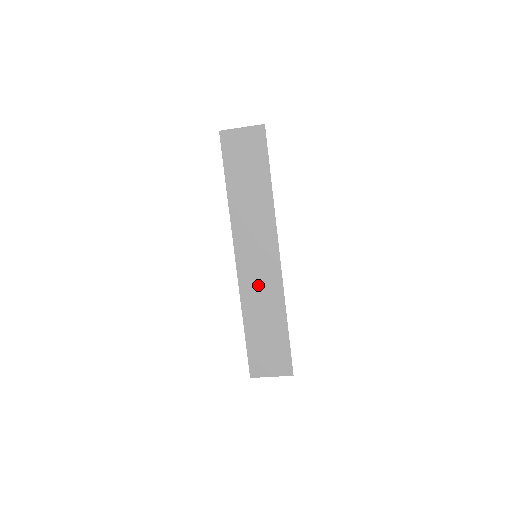
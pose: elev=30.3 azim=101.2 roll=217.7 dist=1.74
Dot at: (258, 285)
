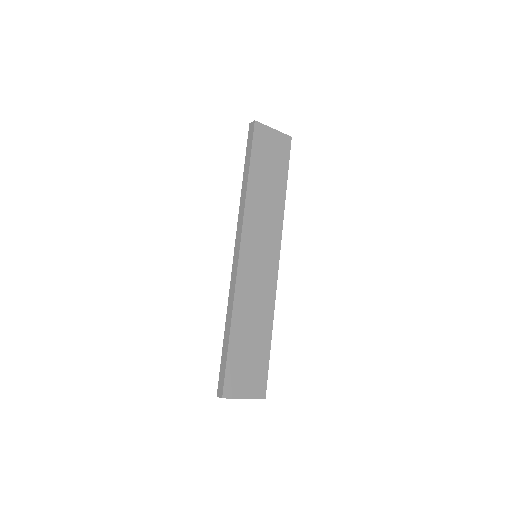
Dot at: (254, 287)
